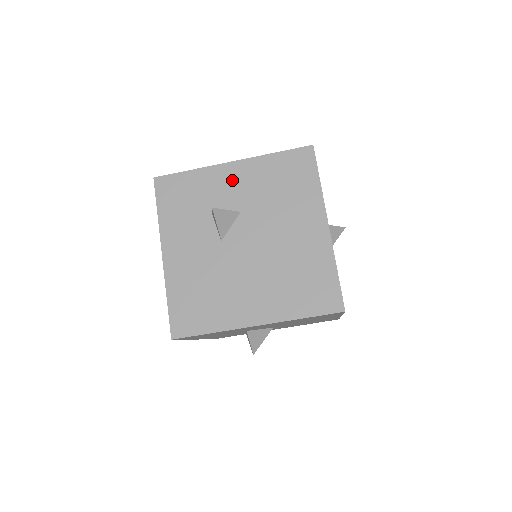
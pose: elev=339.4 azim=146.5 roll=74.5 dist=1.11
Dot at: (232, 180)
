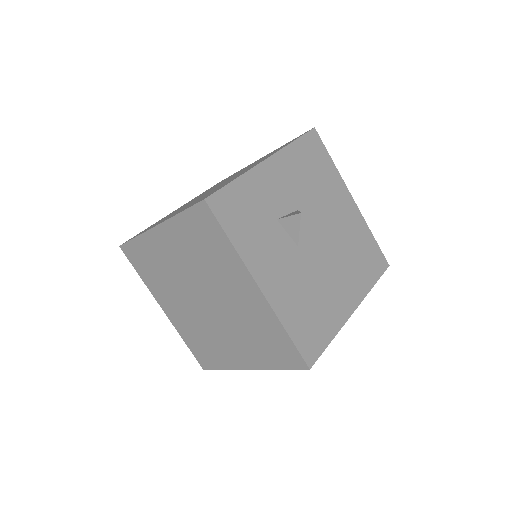
Dot at: (277, 179)
